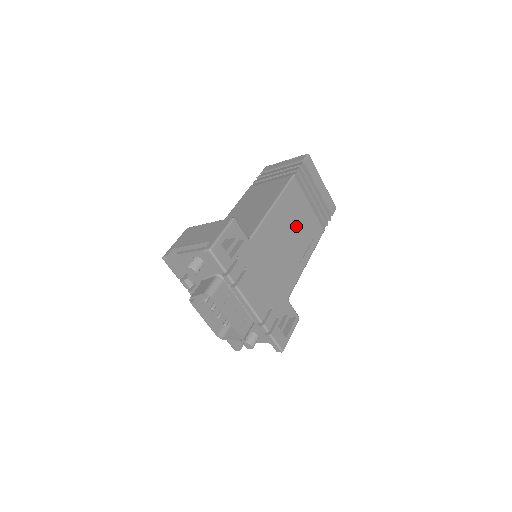
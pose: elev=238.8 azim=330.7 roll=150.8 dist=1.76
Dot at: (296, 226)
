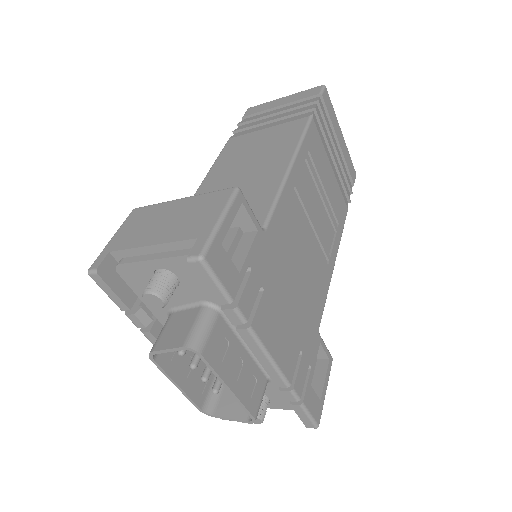
Dot at: (319, 203)
